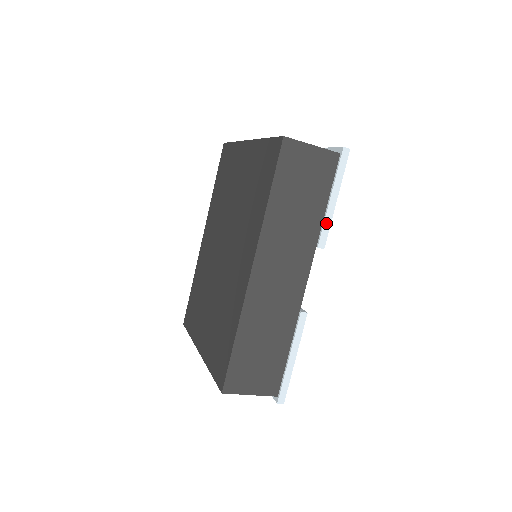
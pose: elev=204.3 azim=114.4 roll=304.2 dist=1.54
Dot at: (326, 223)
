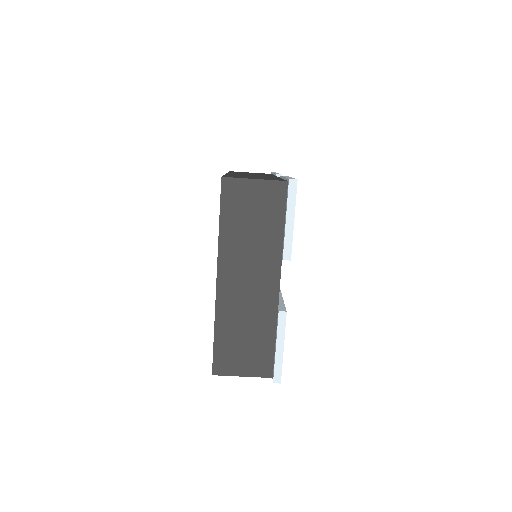
Dot at: occluded
